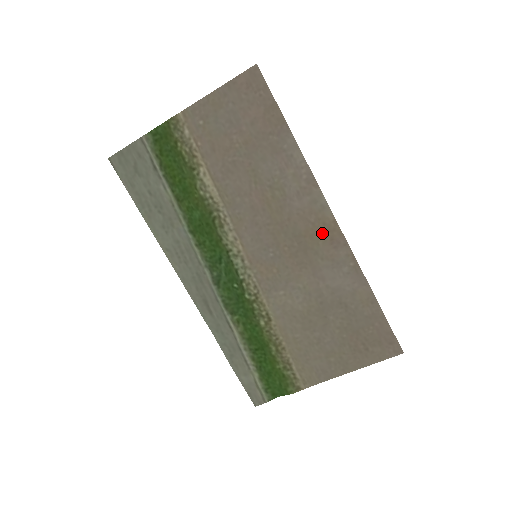
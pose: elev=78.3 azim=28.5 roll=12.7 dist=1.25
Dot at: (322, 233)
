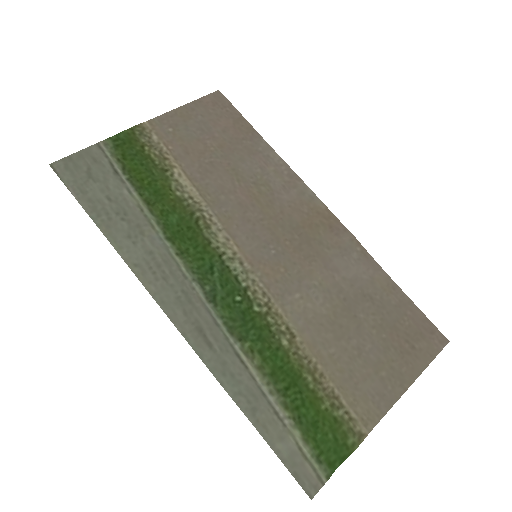
Dot at: (319, 222)
